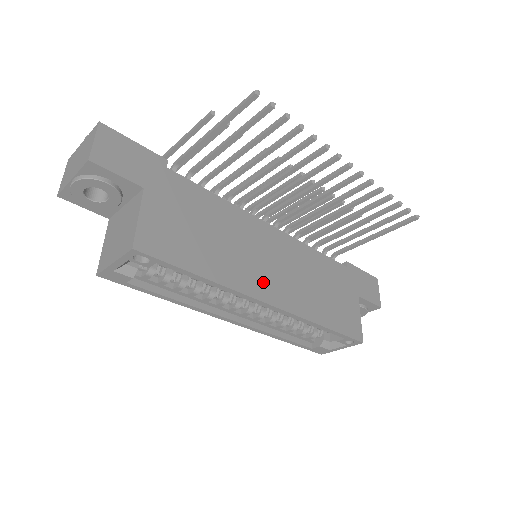
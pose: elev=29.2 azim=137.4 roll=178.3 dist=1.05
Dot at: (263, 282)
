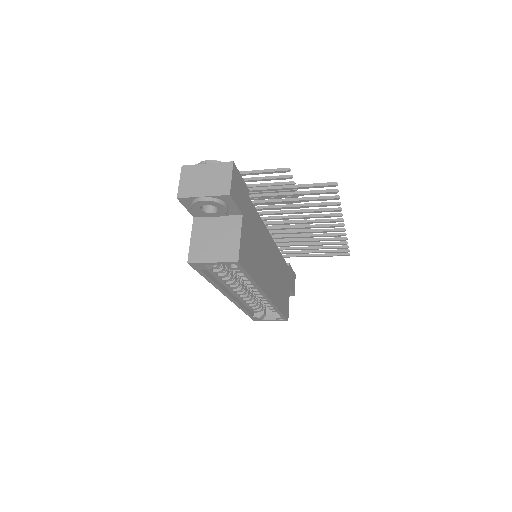
Dot at: (268, 281)
